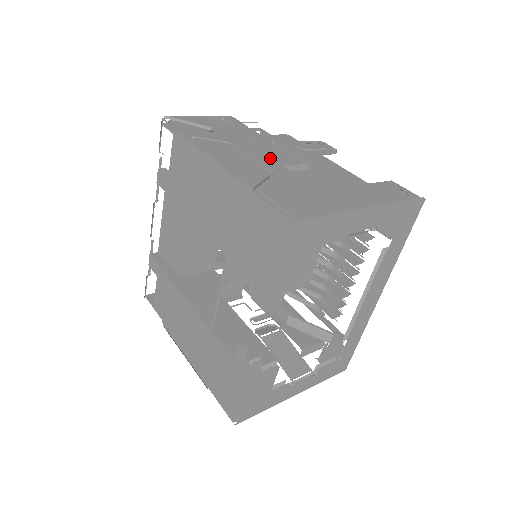
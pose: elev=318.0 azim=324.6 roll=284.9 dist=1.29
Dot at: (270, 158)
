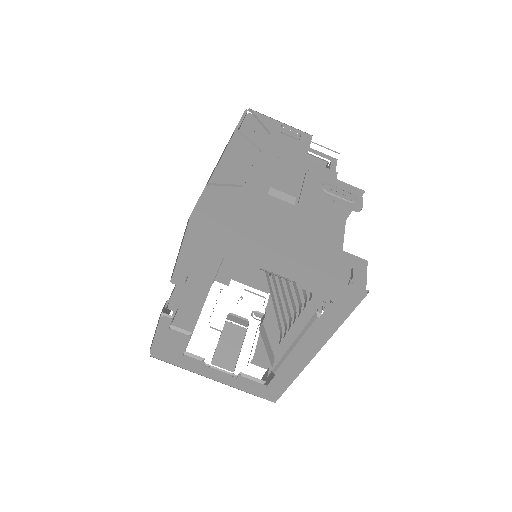
Dot at: (271, 177)
